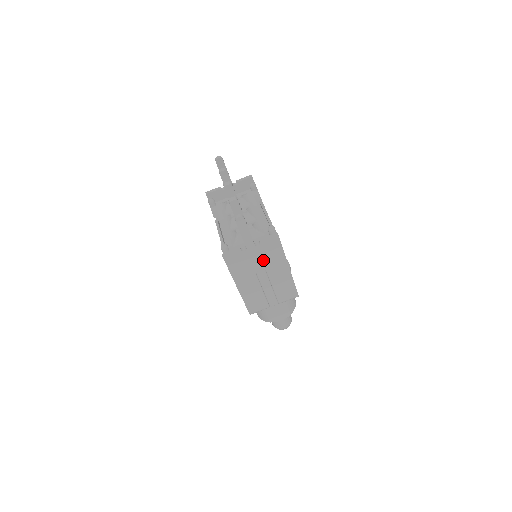
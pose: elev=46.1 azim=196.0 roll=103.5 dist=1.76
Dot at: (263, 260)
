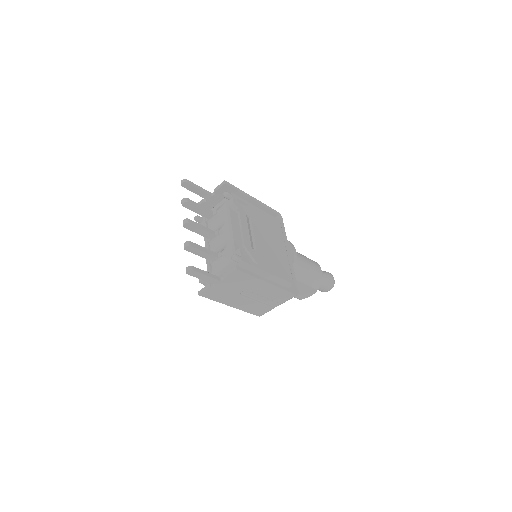
Dot at: (238, 286)
